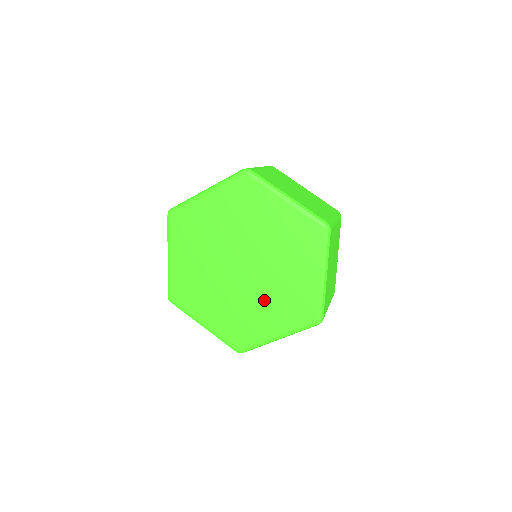
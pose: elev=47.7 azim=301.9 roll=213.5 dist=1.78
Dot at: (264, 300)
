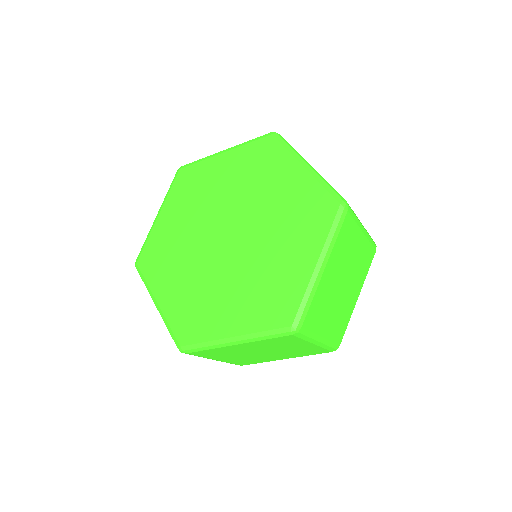
Dot at: (272, 243)
